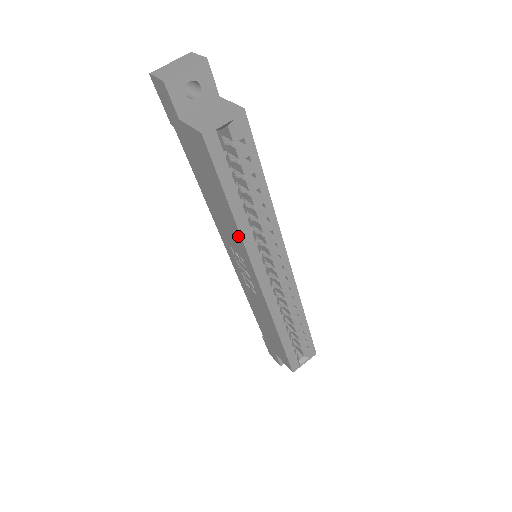
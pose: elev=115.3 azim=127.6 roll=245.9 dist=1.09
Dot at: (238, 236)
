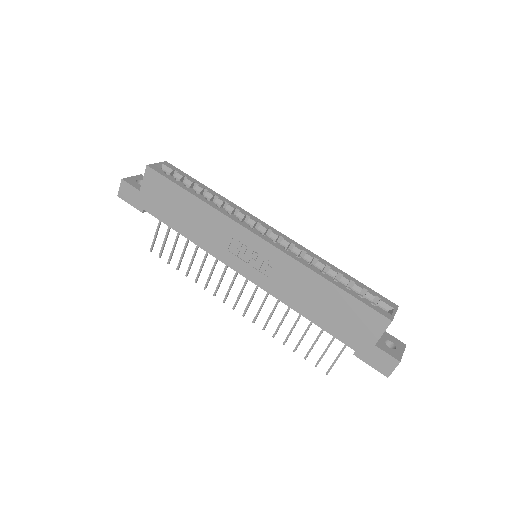
Dot at: (213, 213)
